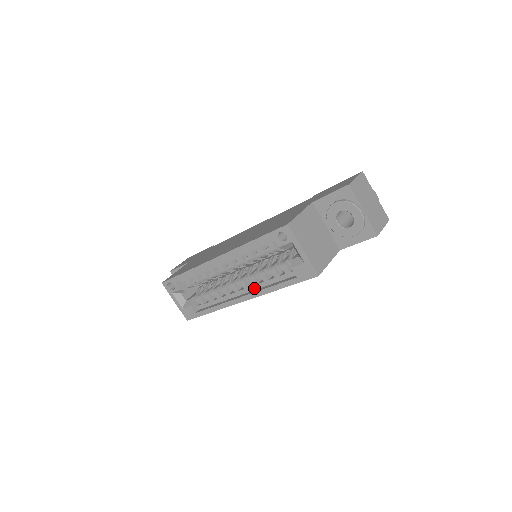
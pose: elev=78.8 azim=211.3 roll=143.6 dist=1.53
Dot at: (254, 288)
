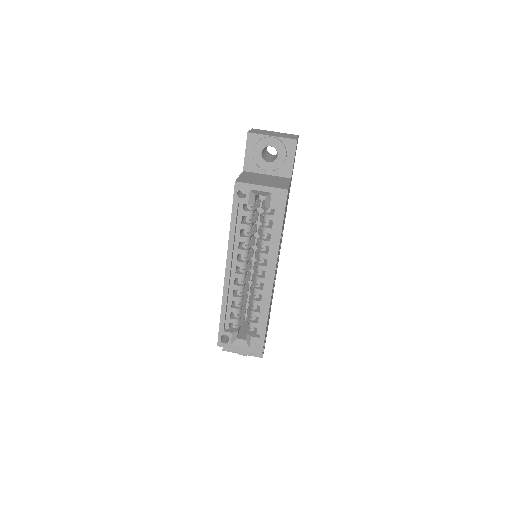
Dot at: (270, 261)
